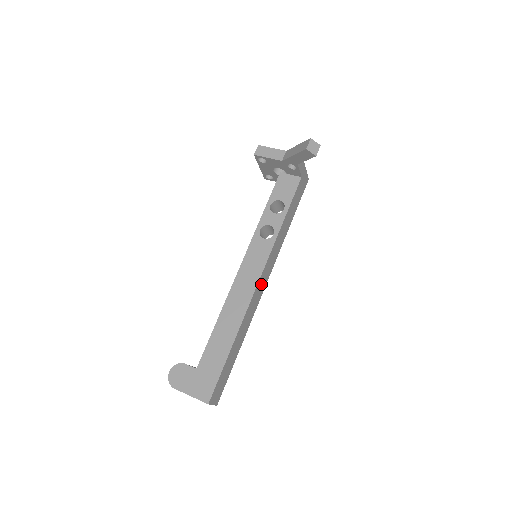
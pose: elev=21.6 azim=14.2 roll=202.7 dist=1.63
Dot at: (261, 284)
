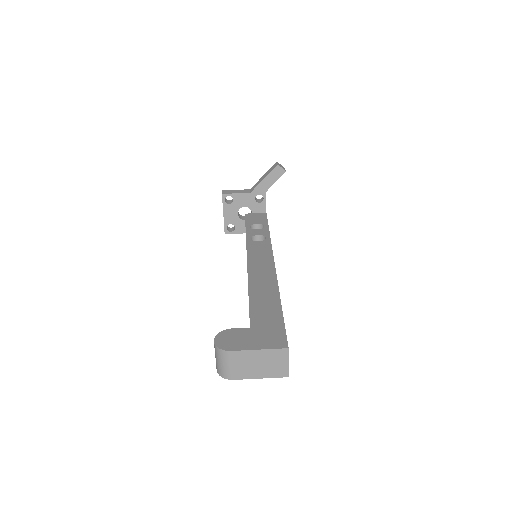
Dot at: occluded
